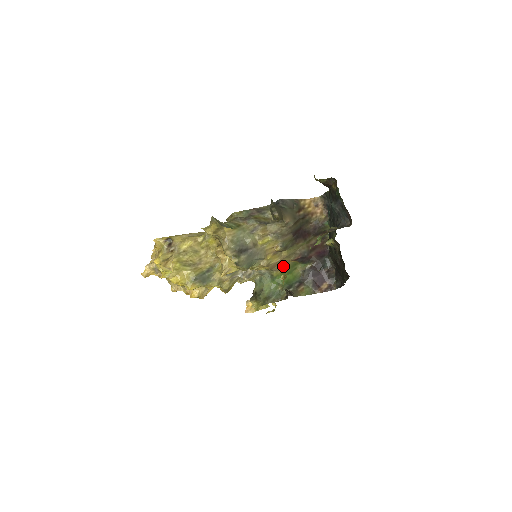
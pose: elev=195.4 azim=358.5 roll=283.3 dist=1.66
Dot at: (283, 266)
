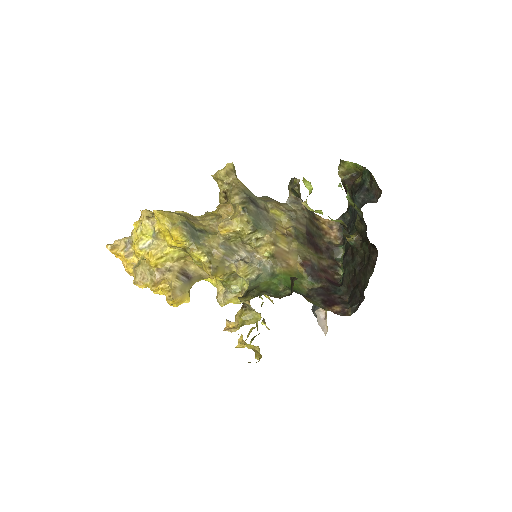
Dot at: (289, 266)
